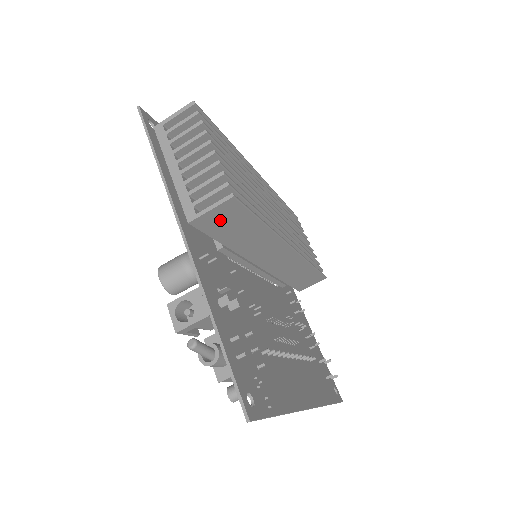
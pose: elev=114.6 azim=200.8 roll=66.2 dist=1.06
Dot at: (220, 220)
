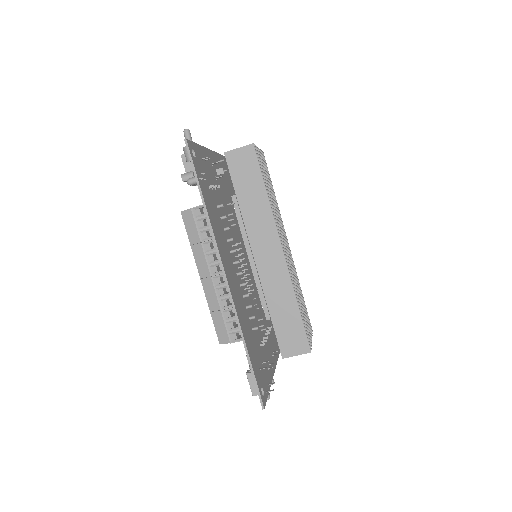
Dot at: (241, 164)
